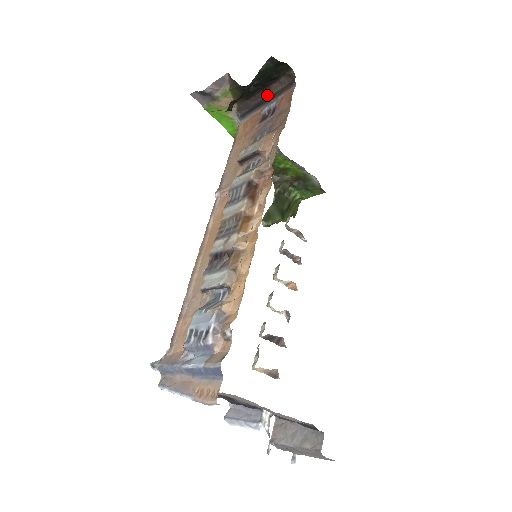
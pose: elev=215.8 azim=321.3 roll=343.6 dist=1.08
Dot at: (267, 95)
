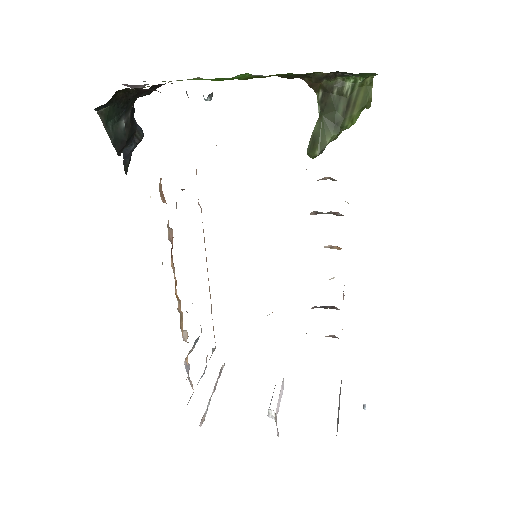
Dot at: occluded
